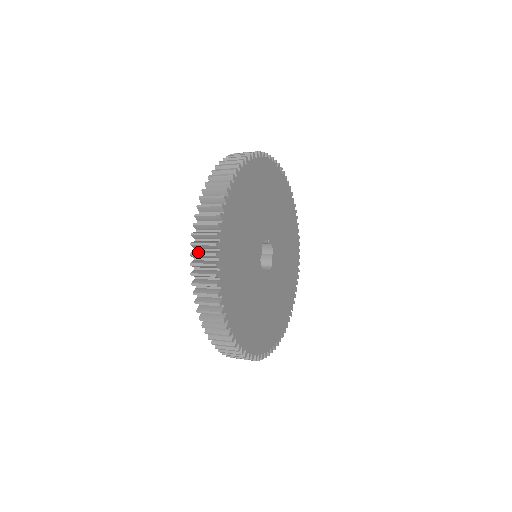
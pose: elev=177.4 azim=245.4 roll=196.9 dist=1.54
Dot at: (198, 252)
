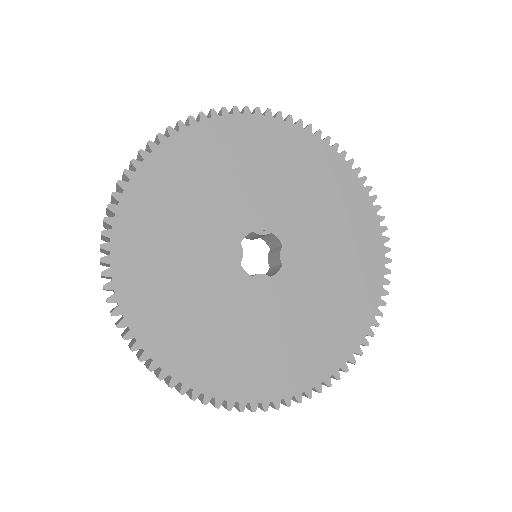
Dot at: occluded
